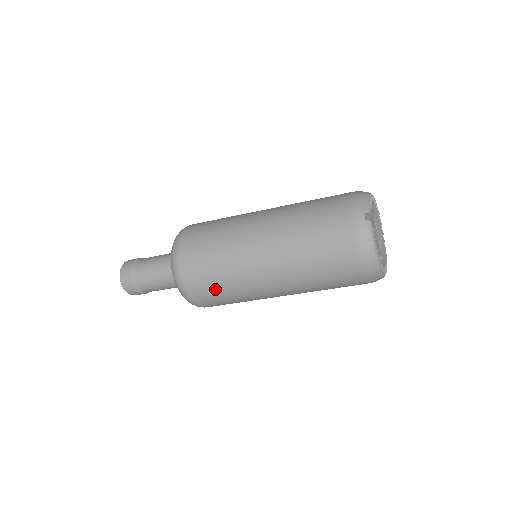
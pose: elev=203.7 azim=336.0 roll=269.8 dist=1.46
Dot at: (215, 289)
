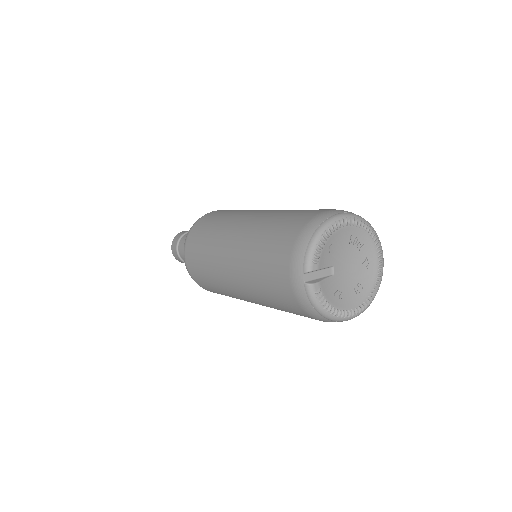
Dot at: occluded
